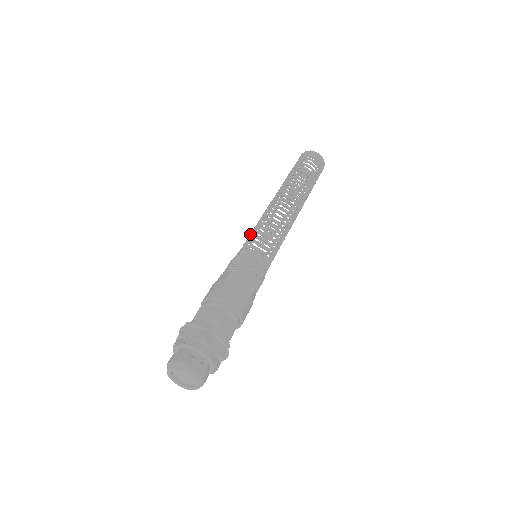
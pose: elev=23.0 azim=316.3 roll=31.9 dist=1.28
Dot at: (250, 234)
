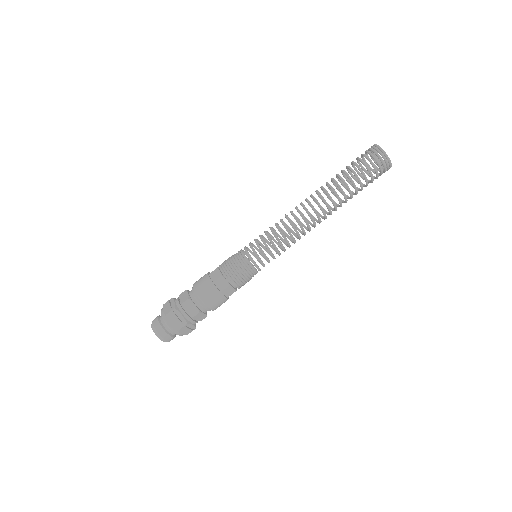
Dot at: occluded
